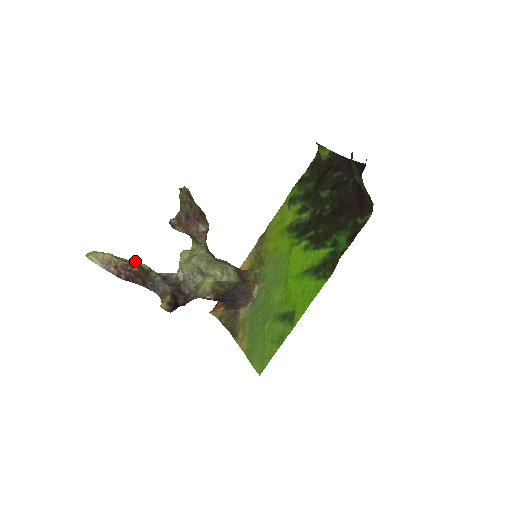
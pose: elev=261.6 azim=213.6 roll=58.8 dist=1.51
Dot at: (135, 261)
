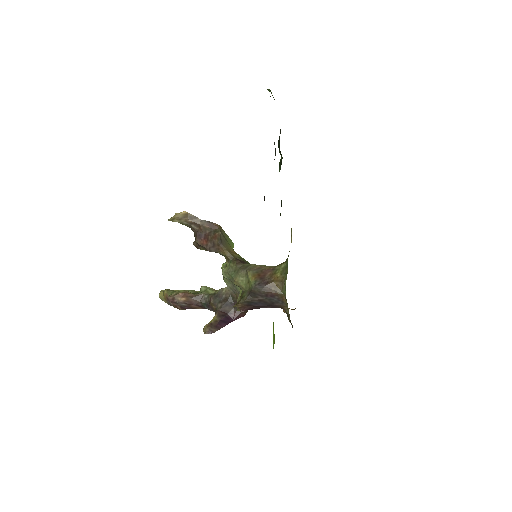
Dot at: (180, 292)
